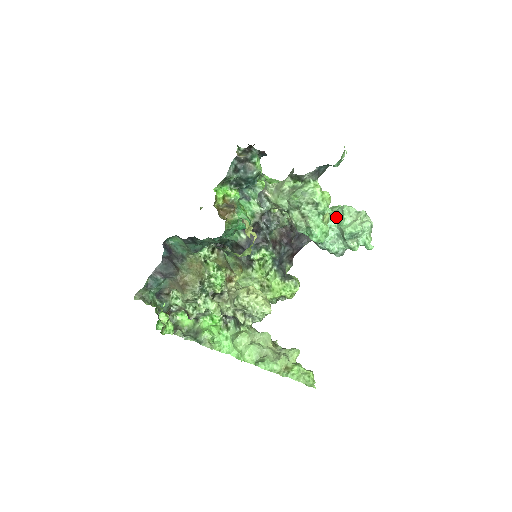
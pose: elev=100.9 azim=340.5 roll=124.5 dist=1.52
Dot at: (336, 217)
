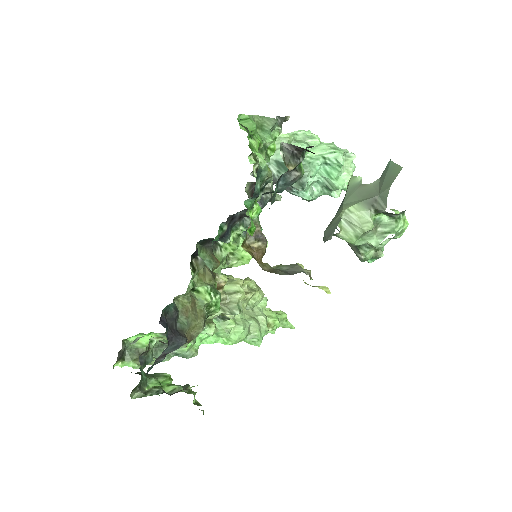
Dot at: (323, 164)
